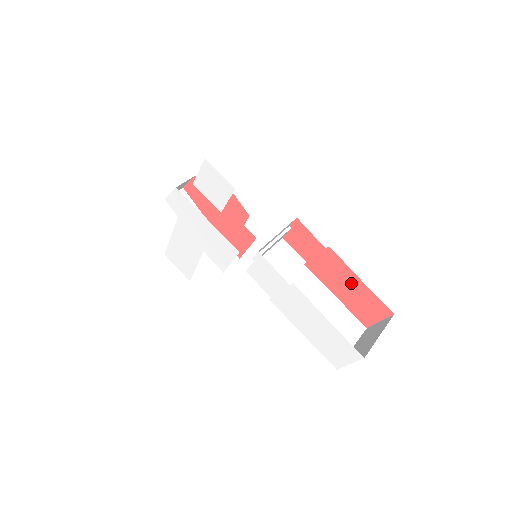
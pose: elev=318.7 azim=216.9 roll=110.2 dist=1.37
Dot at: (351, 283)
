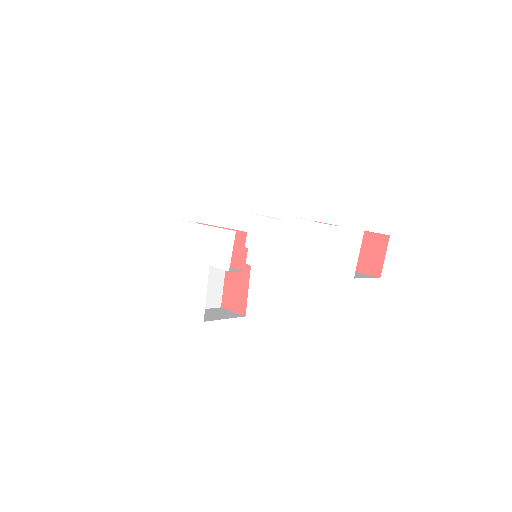
Dot at: occluded
